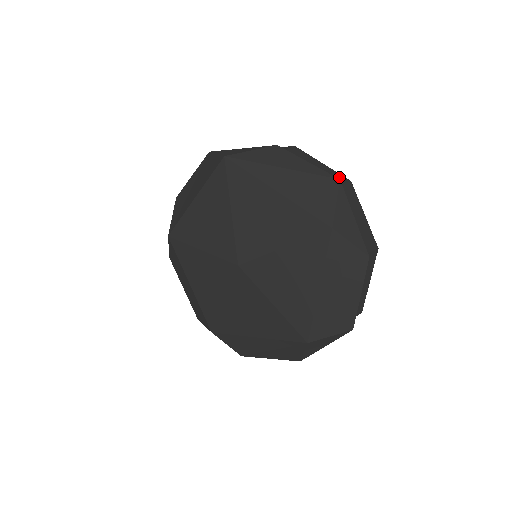
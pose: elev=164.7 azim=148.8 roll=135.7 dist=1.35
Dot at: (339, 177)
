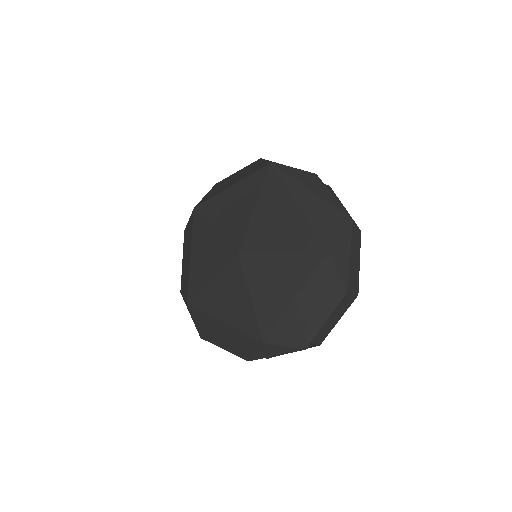
Dot at: (353, 223)
